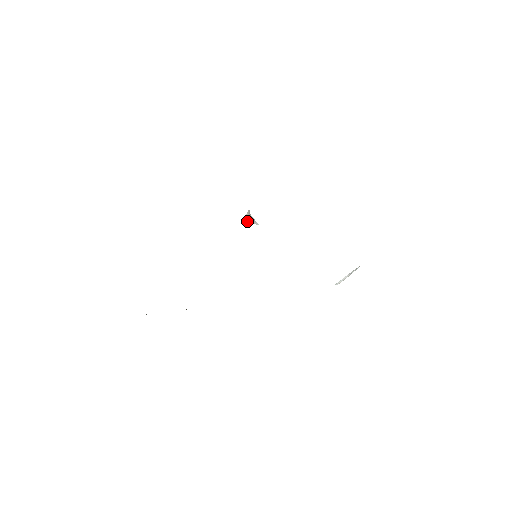
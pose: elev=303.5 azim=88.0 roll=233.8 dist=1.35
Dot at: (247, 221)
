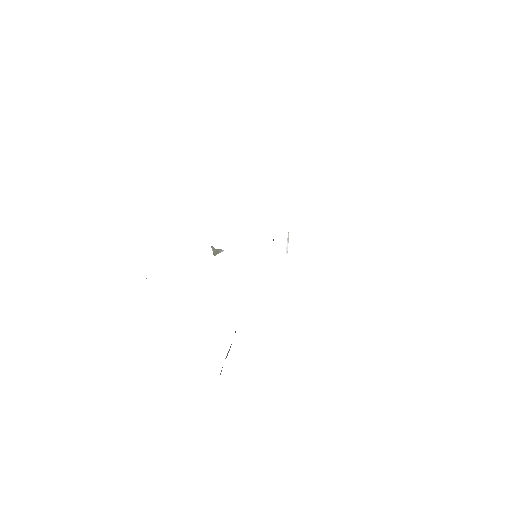
Dot at: (216, 254)
